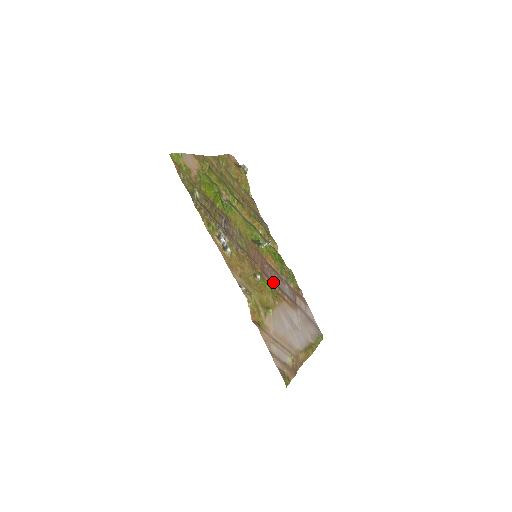
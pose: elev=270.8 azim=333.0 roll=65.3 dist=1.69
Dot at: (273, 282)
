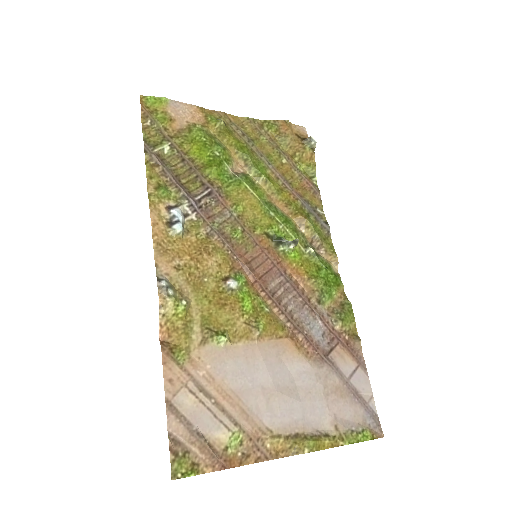
Dot at: (280, 305)
